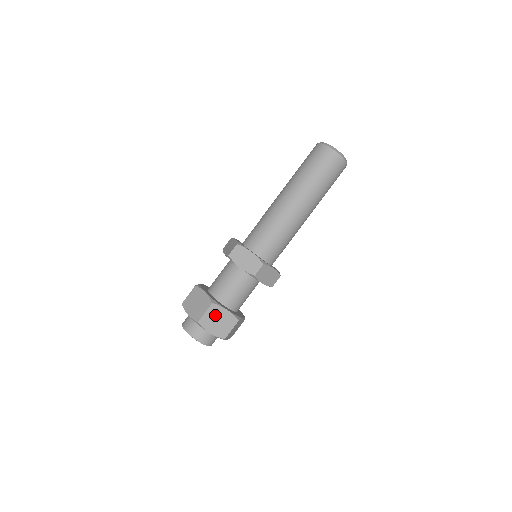
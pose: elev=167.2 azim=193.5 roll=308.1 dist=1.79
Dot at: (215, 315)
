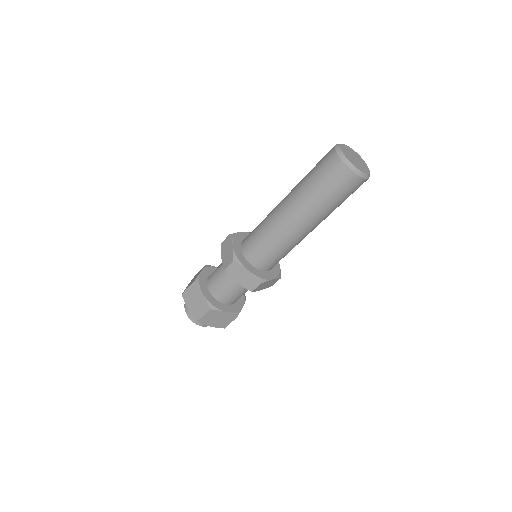
Dot at: (214, 316)
